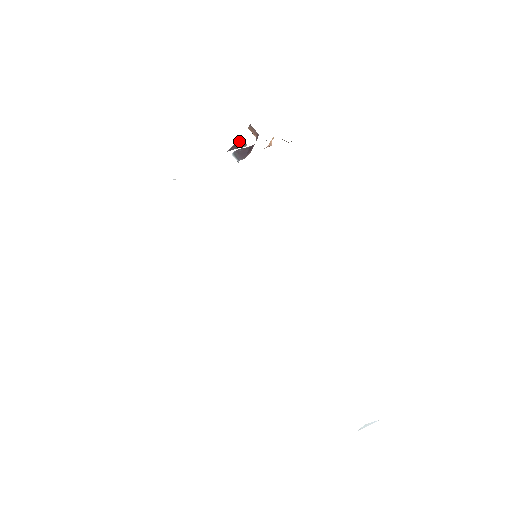
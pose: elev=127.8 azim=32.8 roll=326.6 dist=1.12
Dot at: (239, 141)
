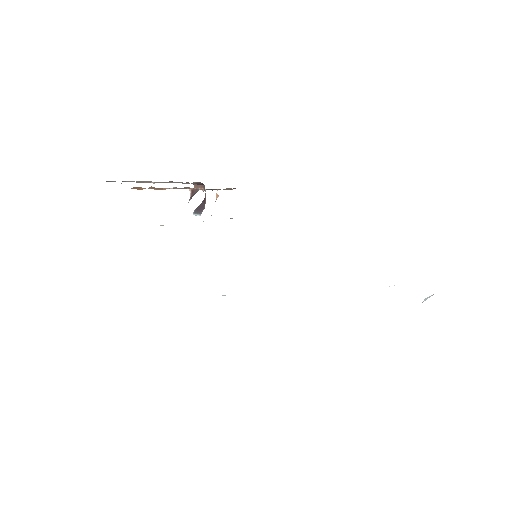
Dot at: (192, 191)
